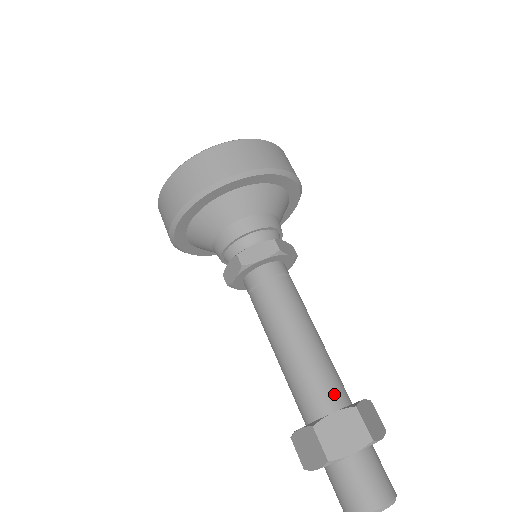
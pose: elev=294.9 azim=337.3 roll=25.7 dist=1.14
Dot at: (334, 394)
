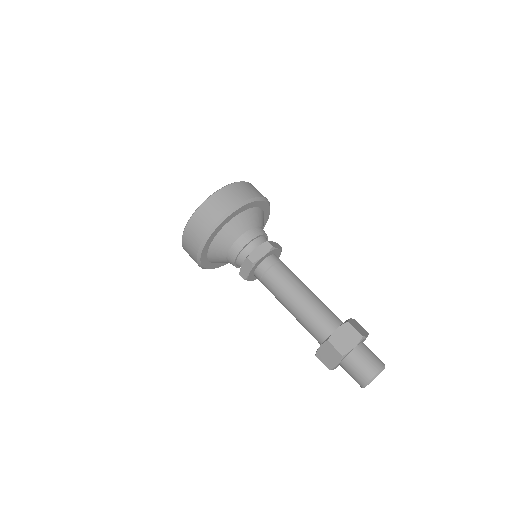
Dot at: (321, 331)
